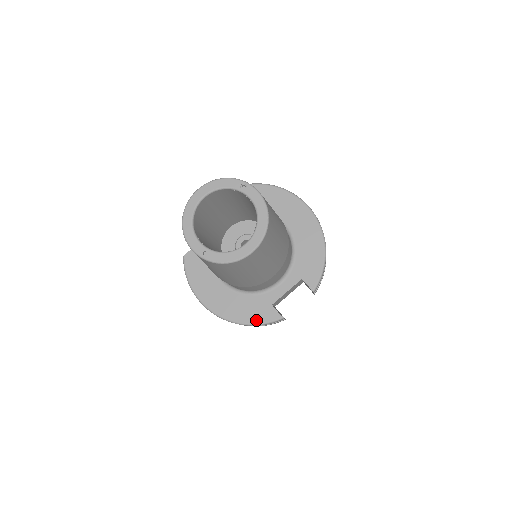
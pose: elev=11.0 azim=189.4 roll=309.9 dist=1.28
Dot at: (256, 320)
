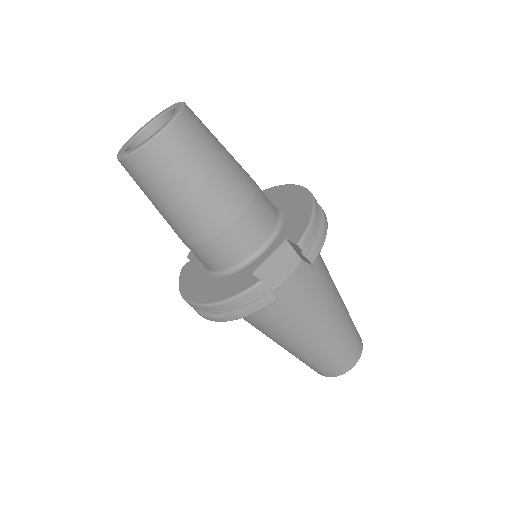
Dot at: (232, 293)
